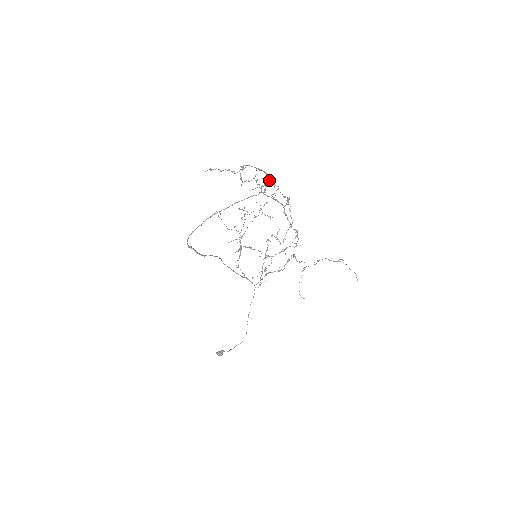
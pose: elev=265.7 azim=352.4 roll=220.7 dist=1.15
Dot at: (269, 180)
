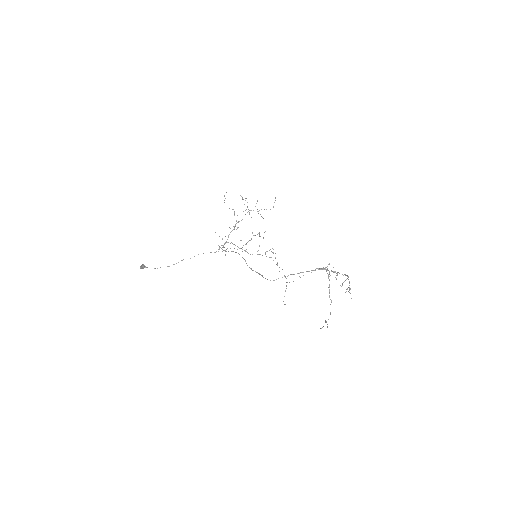
Dot at: occluded
